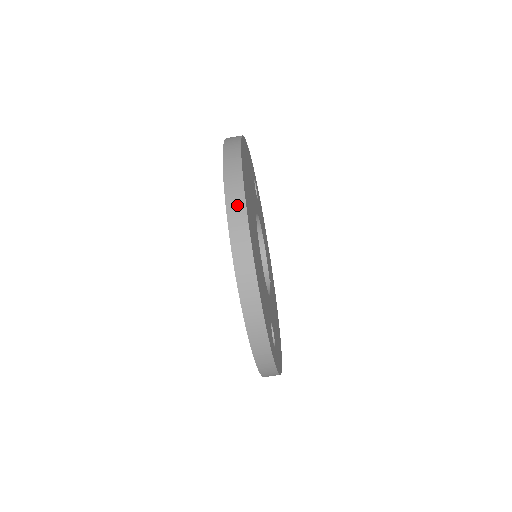
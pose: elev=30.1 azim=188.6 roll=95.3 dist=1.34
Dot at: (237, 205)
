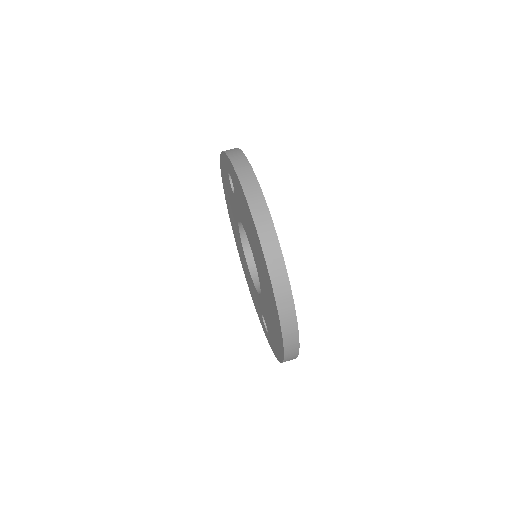
Dot at: (289, 320)
